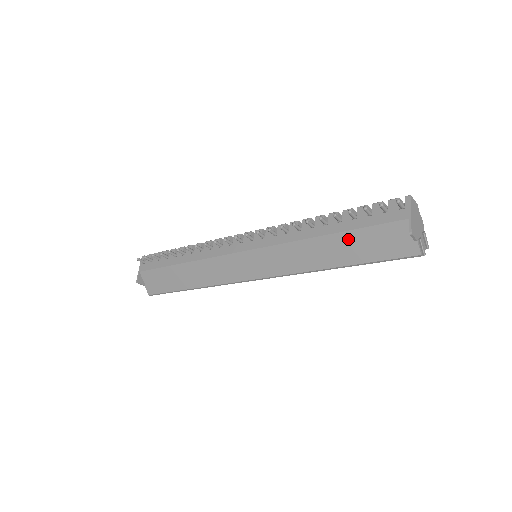
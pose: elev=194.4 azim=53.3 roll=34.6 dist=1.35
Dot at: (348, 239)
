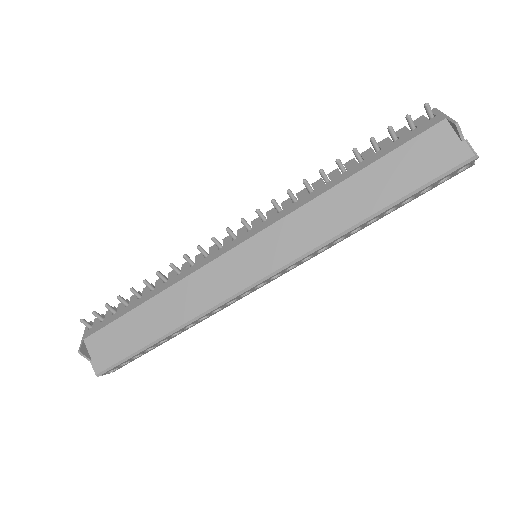
Dot at: (378, 171)
